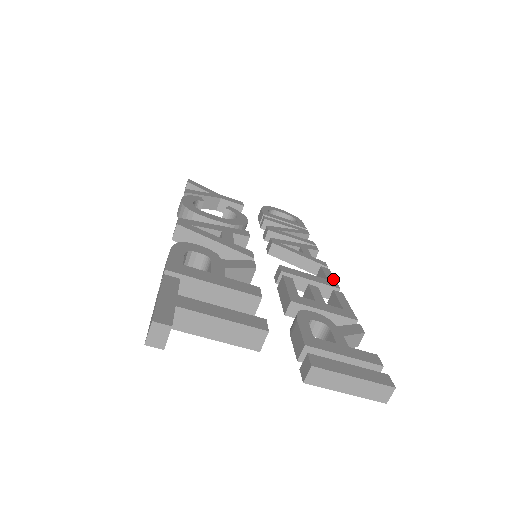
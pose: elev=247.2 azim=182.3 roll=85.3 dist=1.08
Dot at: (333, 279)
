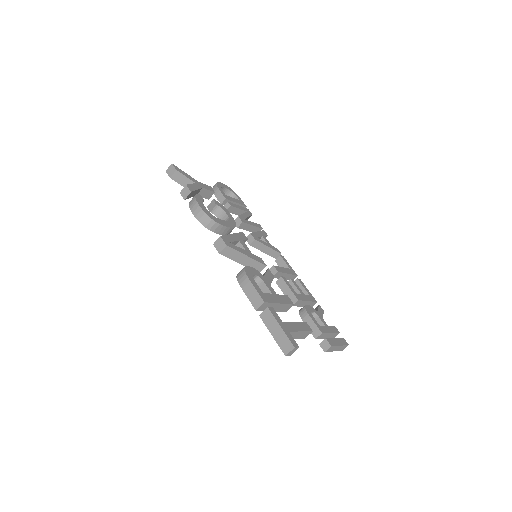
Dot at: (291, 267)
